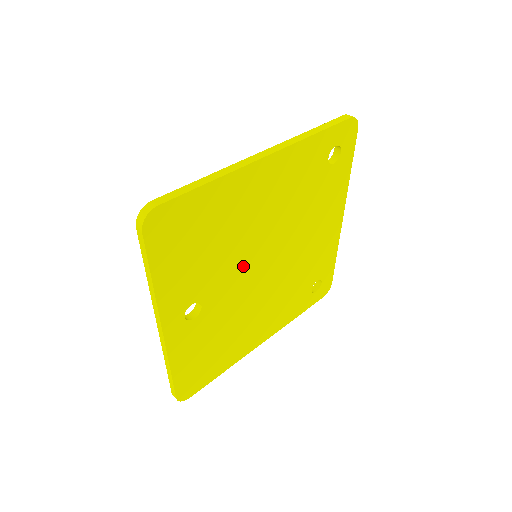
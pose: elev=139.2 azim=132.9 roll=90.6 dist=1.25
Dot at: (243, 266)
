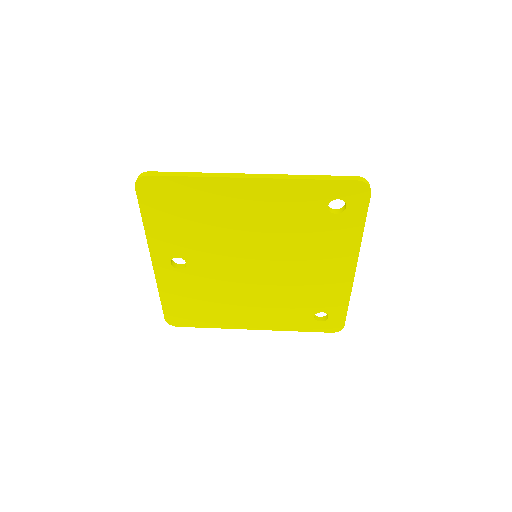
Dot at: (228, 254)
